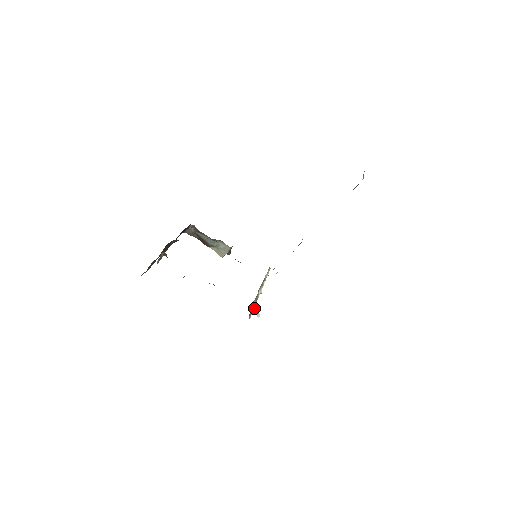
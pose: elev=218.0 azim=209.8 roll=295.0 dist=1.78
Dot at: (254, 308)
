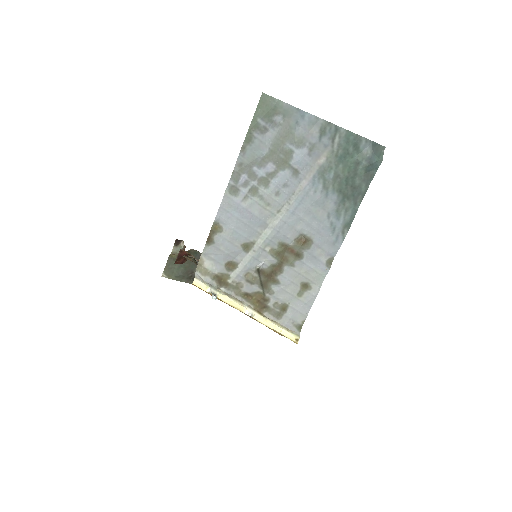
Dot at: (218, 294)
